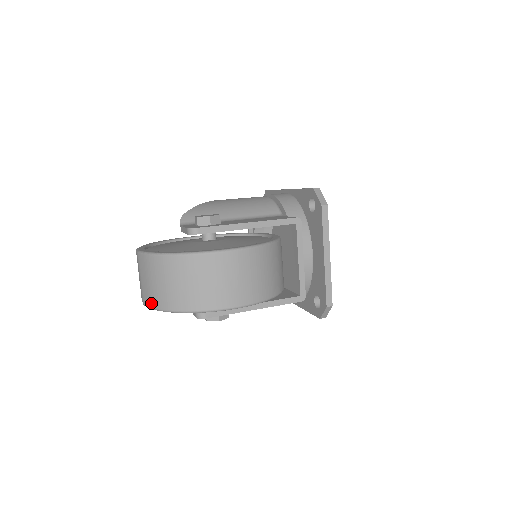
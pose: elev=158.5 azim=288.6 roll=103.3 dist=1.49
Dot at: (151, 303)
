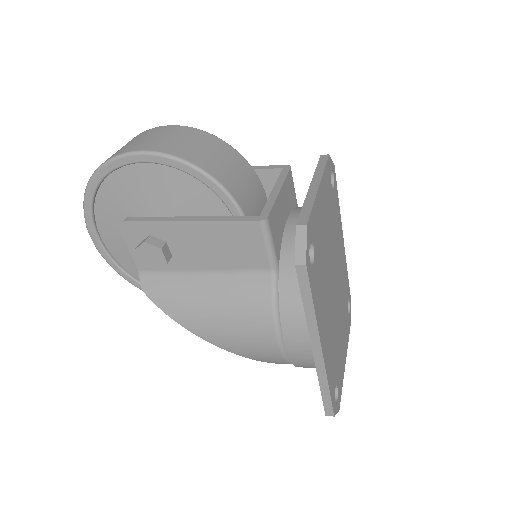
Dot at: occluded
